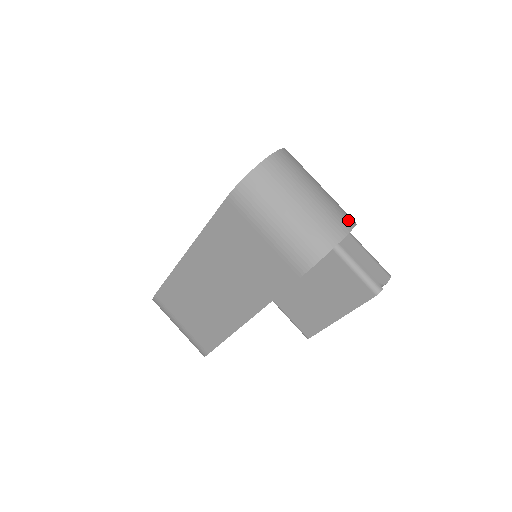
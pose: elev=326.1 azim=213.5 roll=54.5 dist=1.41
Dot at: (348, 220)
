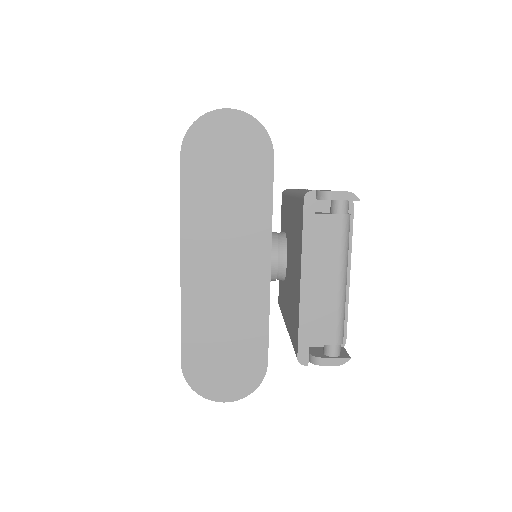
Dot at: occluded
